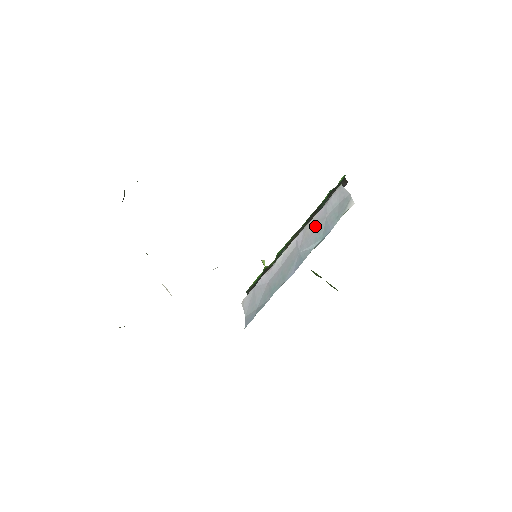
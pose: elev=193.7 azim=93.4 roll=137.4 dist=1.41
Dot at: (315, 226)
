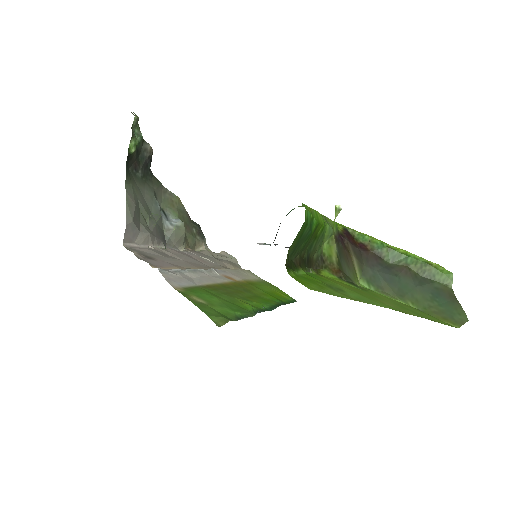
Dot at: occluded
